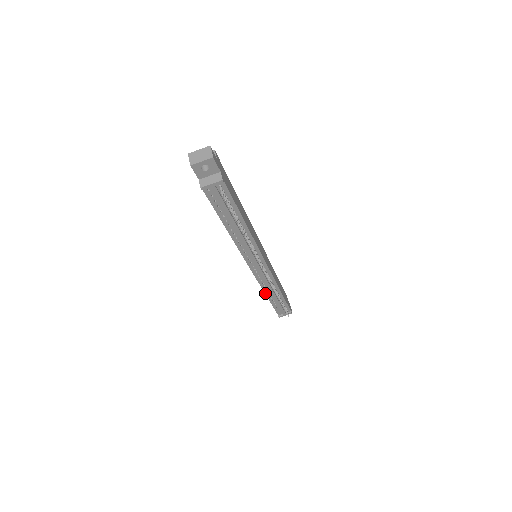
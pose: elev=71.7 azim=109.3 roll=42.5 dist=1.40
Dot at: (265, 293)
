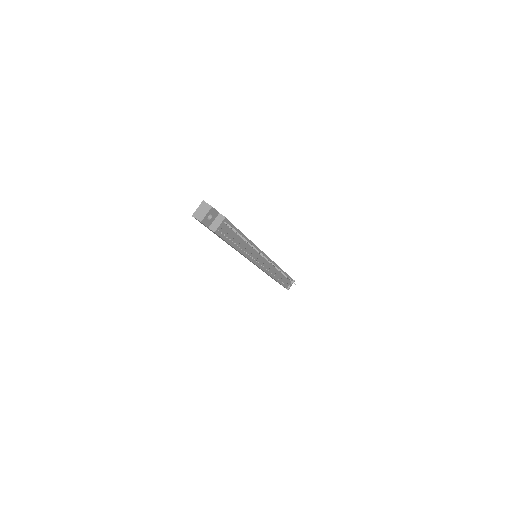
Dot at: (273, 278)
